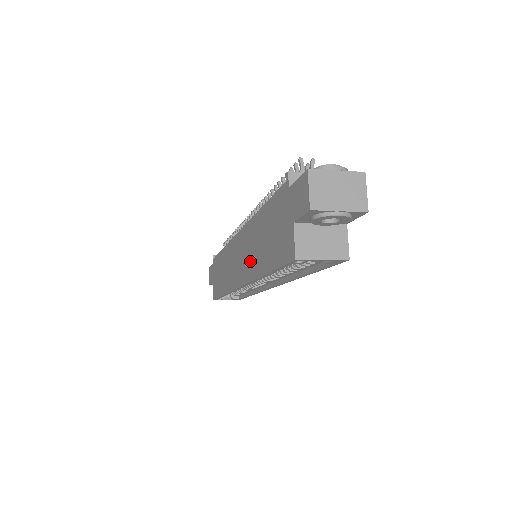
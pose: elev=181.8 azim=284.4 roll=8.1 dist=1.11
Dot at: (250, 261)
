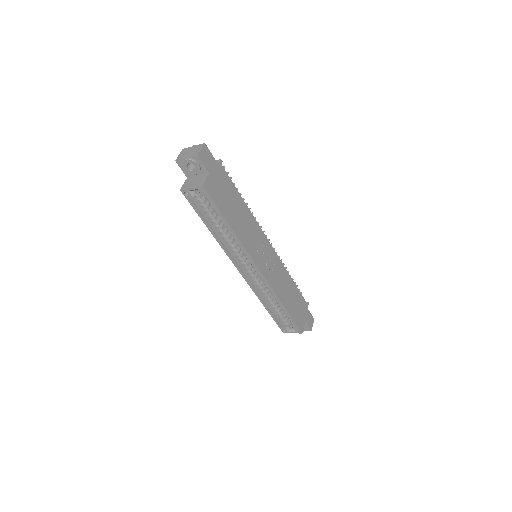
Dot at: occluded
